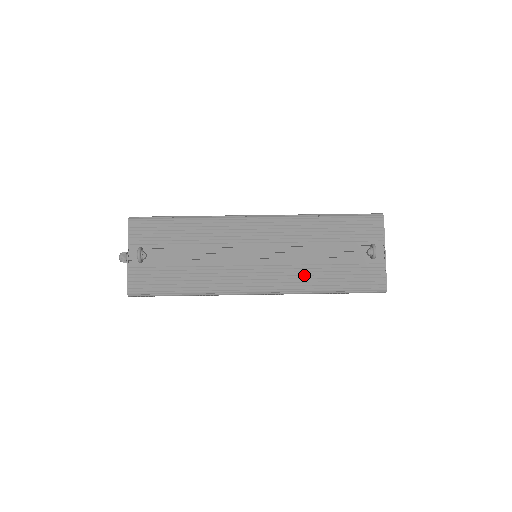
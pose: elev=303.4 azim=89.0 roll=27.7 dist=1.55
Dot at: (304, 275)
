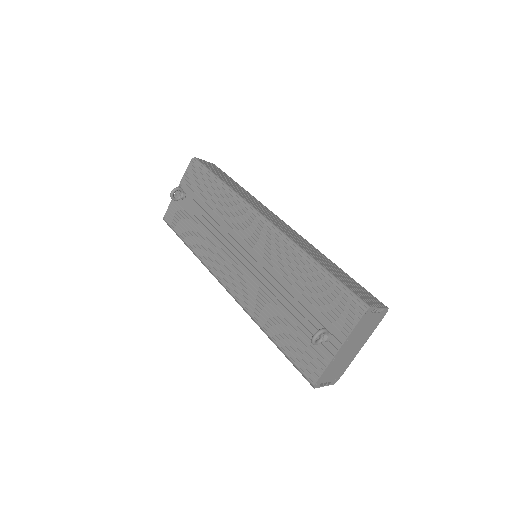
Dot at: (261, 304)
